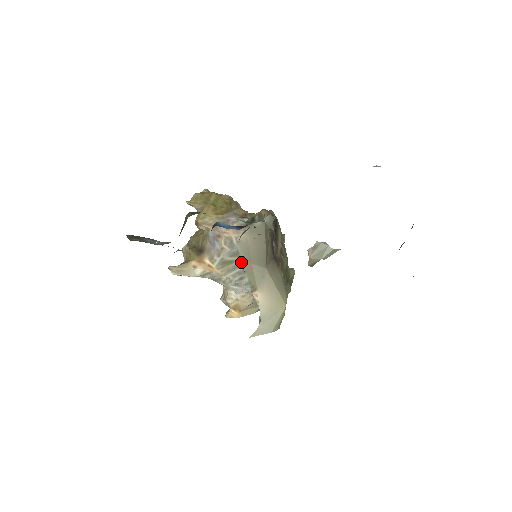
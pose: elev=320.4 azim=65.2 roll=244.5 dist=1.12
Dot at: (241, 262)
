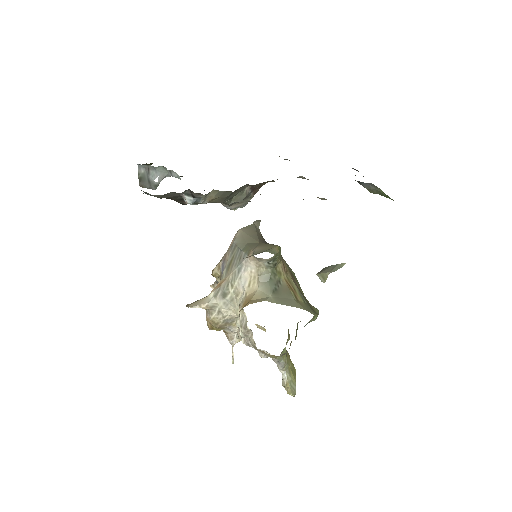
Dot at: (238, 247)
